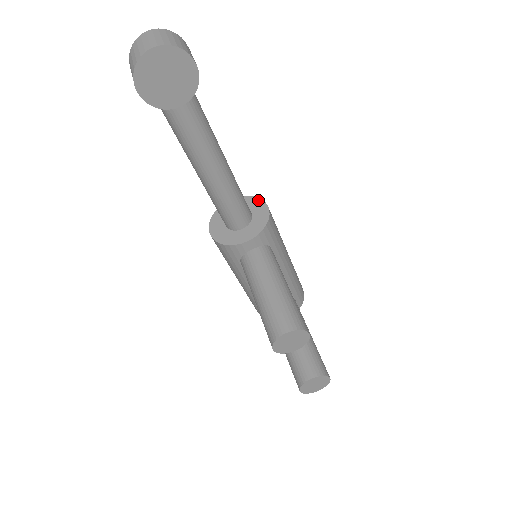
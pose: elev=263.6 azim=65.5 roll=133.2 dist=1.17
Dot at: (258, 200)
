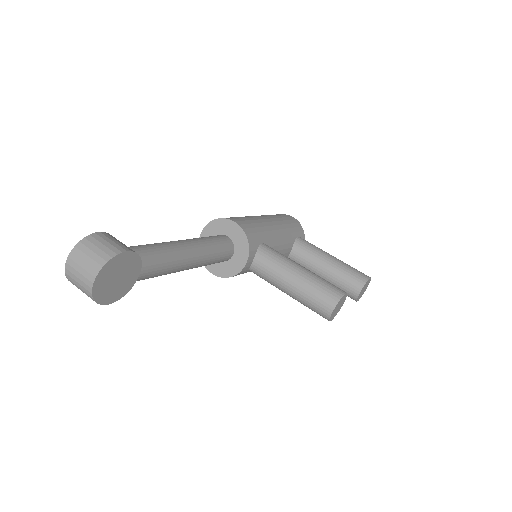
Dot at: (222, 221)
